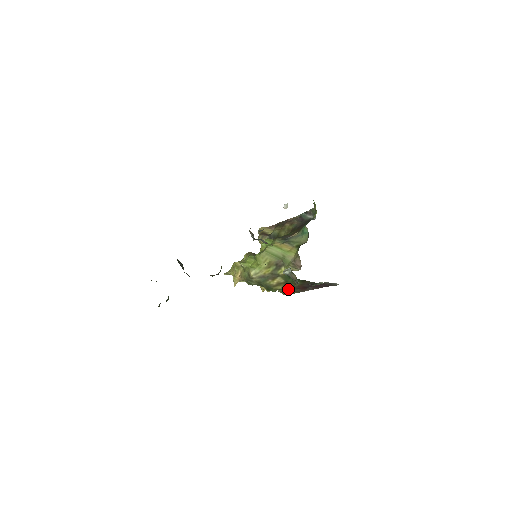
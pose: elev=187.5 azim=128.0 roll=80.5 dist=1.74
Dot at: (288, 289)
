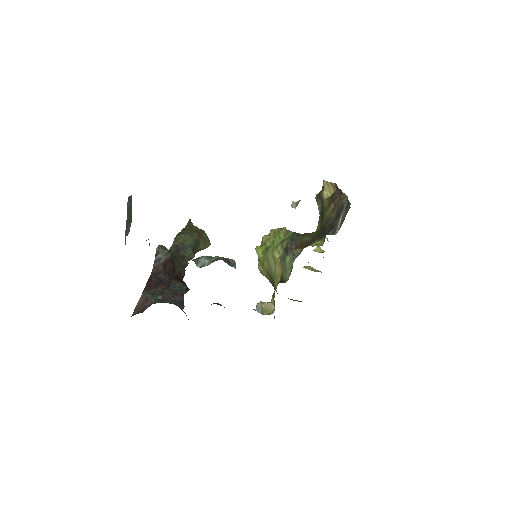
Dot at: occluded
